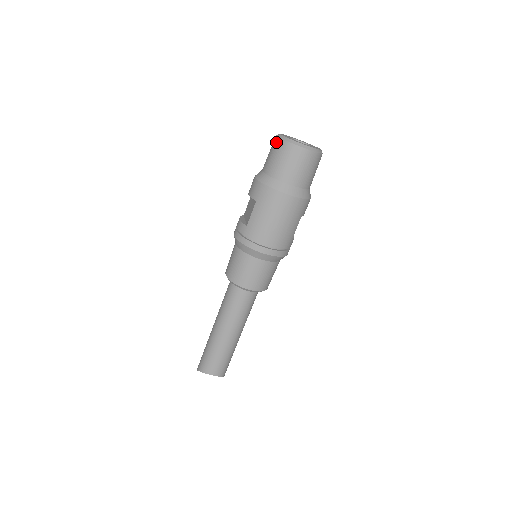
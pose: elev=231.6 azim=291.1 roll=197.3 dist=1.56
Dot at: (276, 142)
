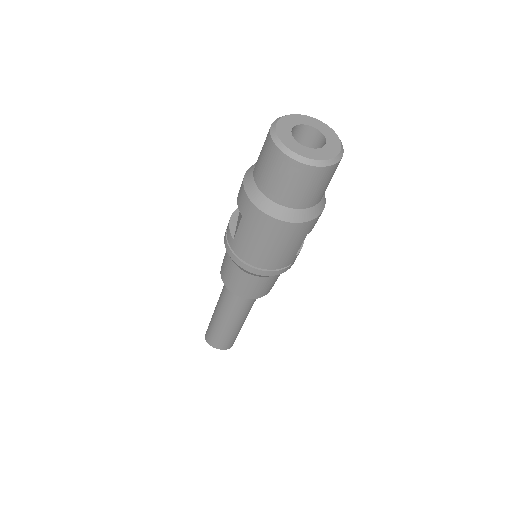
Dot at: (267, 142)
